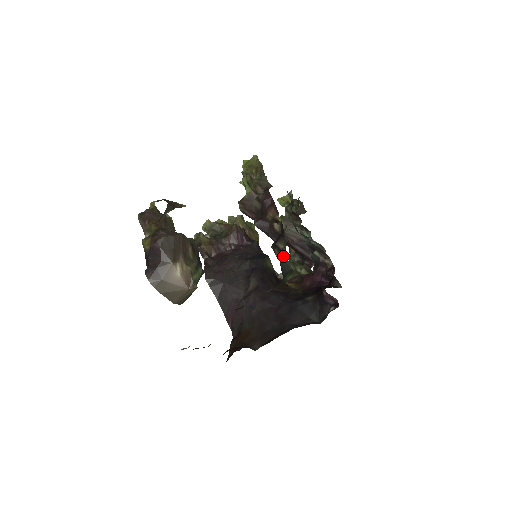
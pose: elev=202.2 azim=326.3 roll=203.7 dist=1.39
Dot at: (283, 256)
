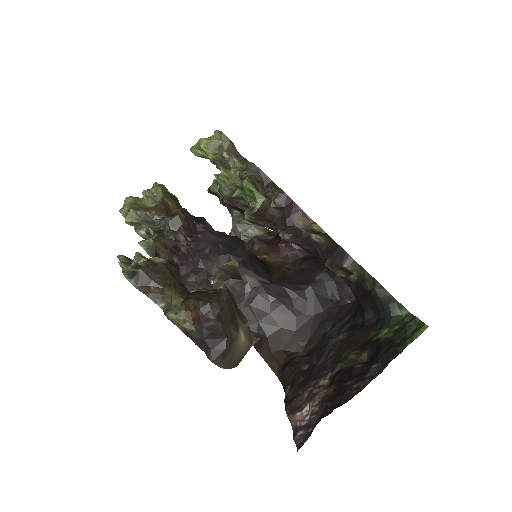
Dot at: (382, 290)
